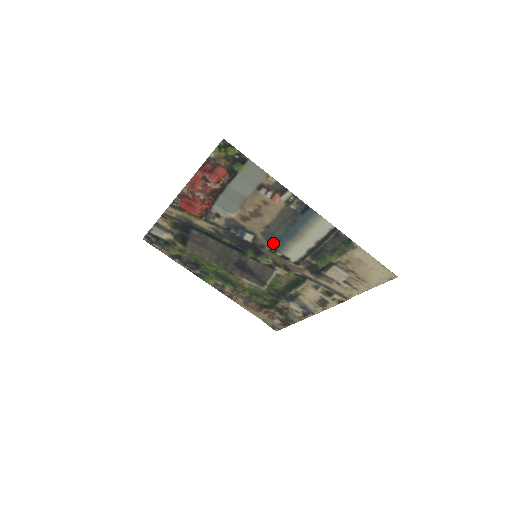
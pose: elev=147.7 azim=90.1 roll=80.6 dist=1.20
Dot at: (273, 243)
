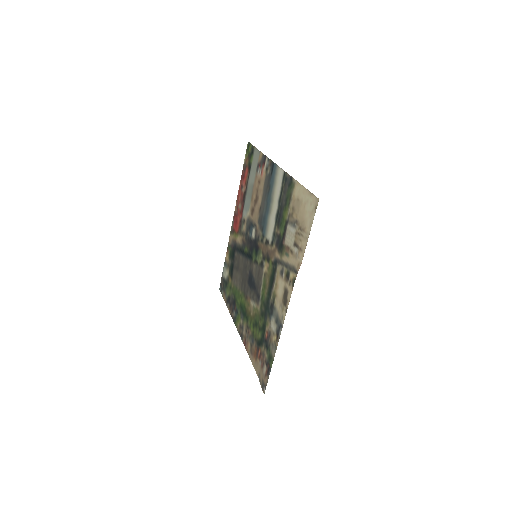
Dot at: (262, 228)
